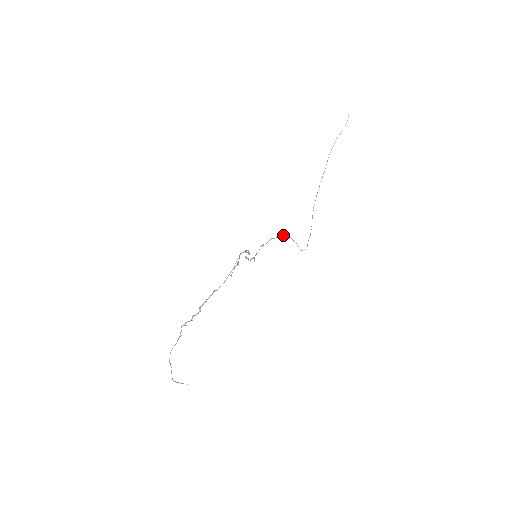
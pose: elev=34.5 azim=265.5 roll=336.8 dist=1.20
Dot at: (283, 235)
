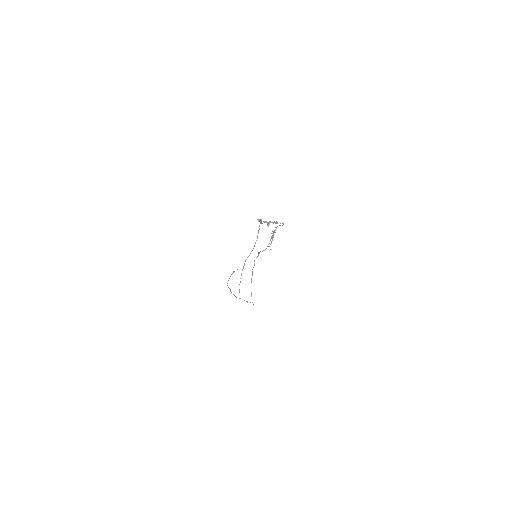
Dot at: (252, 272)
